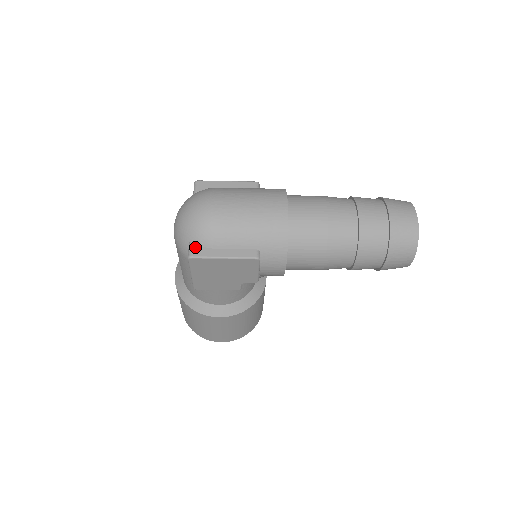
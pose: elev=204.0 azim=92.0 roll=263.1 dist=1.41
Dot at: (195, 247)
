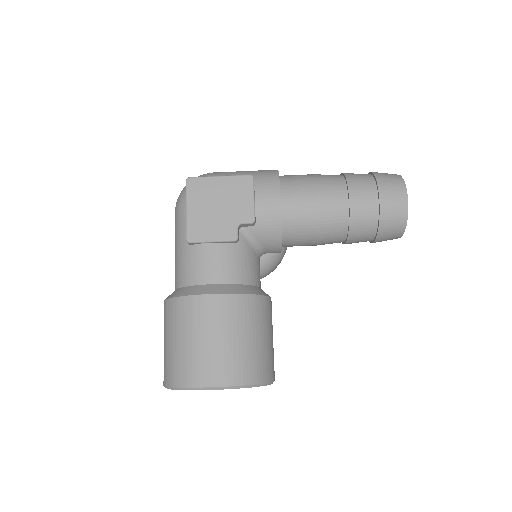
Dot at: occluded
